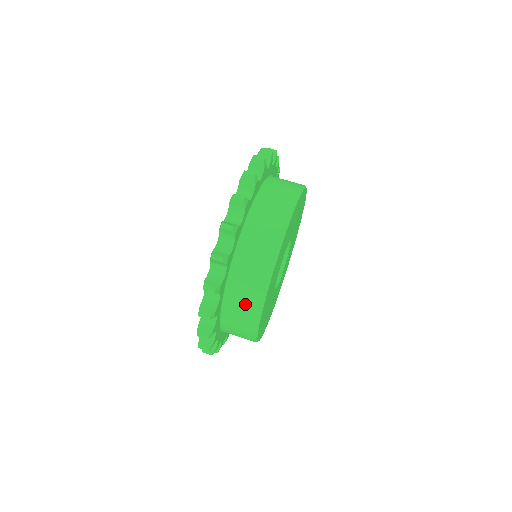
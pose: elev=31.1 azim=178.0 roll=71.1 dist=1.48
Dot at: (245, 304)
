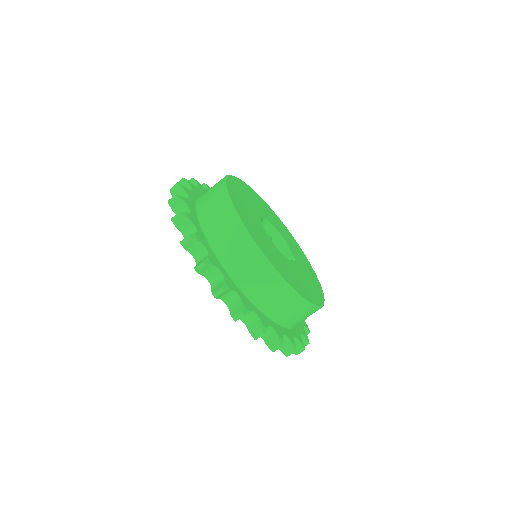
Dot at: (233, 242)
